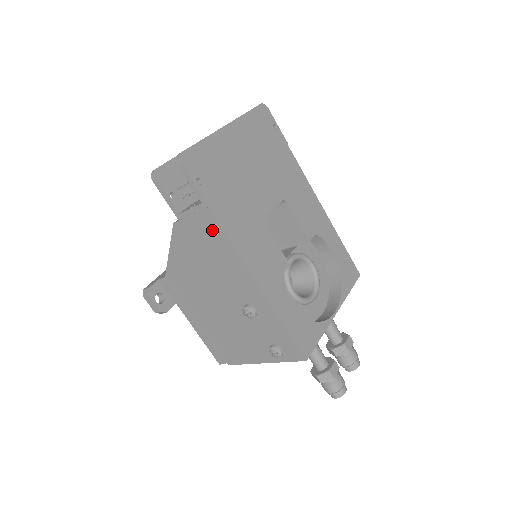
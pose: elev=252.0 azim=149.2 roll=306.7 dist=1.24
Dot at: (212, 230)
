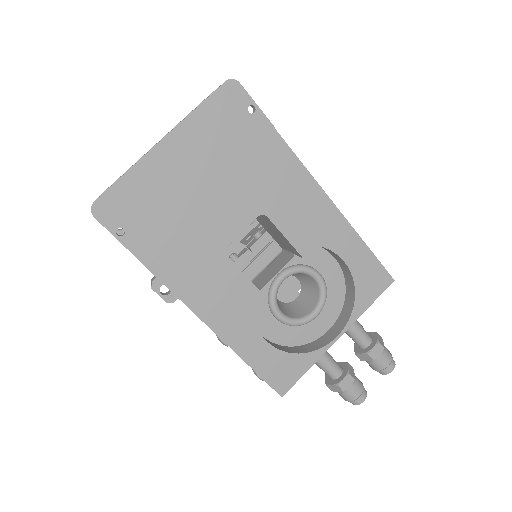
Dot at: occluded
